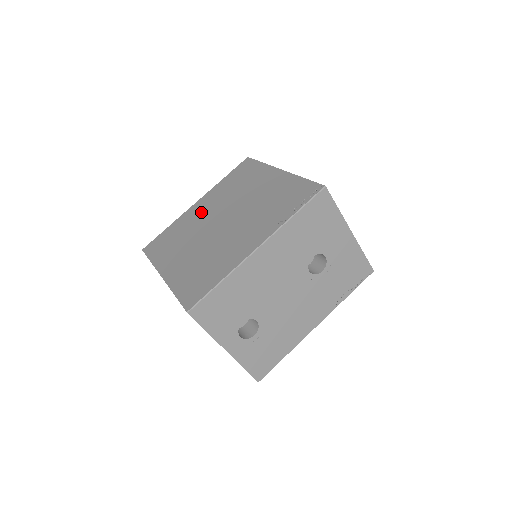
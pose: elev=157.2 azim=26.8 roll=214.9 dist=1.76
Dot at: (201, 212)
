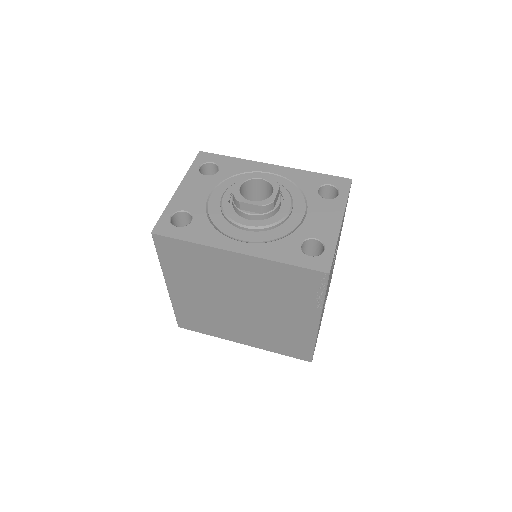
Dot at: (194, 297)
